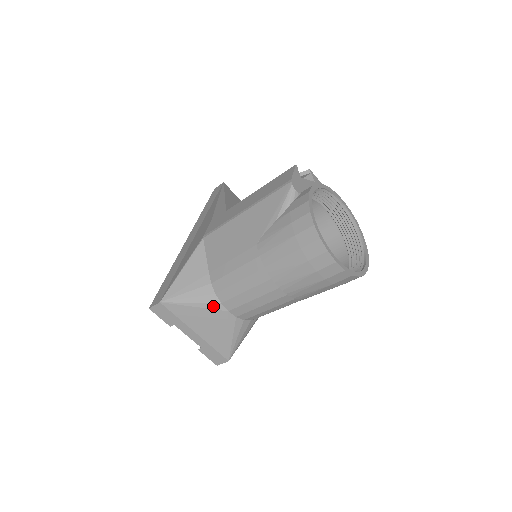
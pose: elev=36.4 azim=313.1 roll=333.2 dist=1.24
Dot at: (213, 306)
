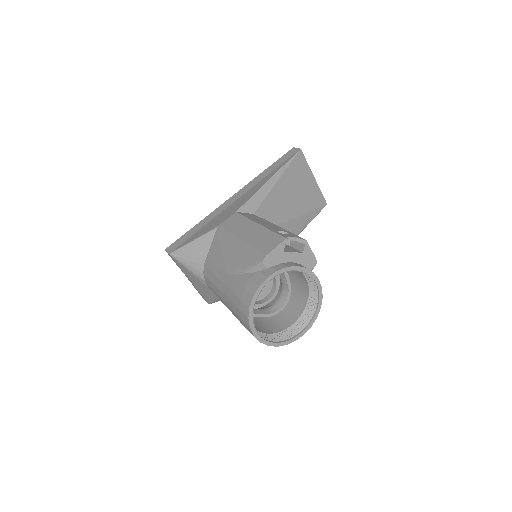
Dot at: (200, 279)
